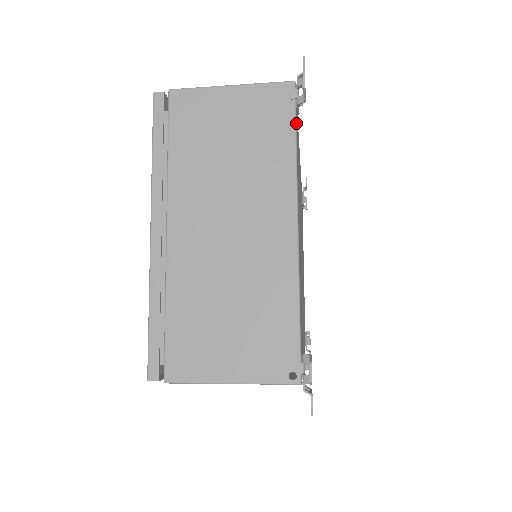
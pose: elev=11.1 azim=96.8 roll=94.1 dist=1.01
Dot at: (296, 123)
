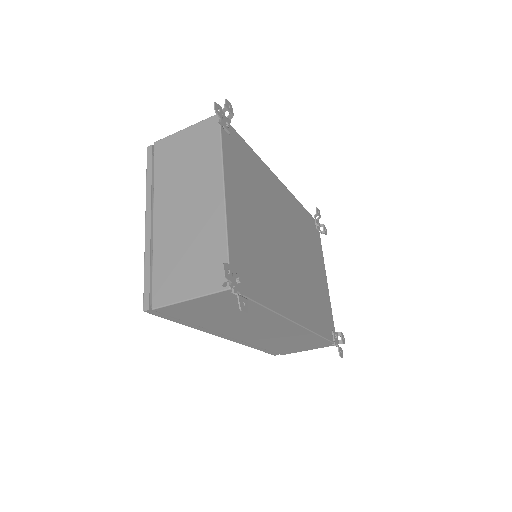
Dot at: (223, 136)
